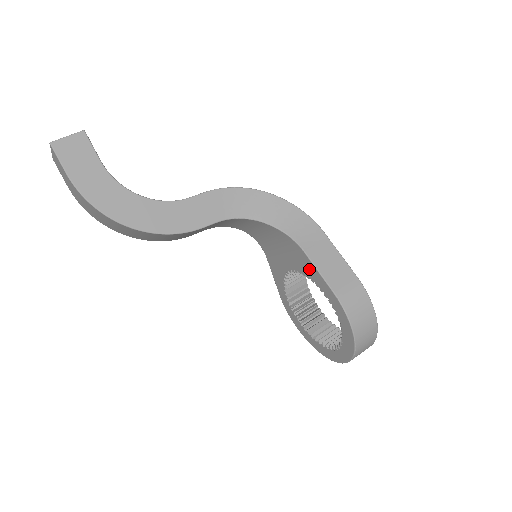
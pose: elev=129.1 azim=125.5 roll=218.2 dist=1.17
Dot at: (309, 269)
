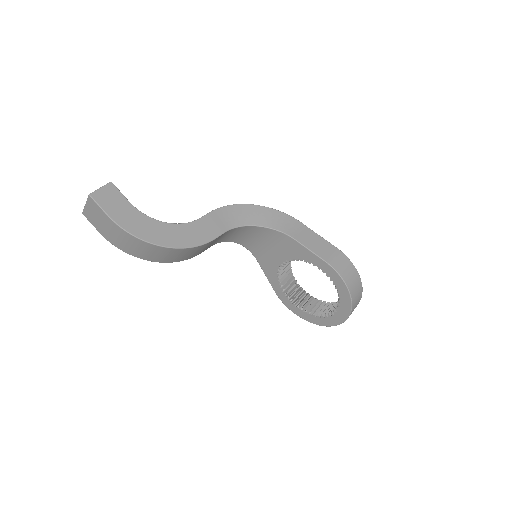
Dot at: (301, 252)
